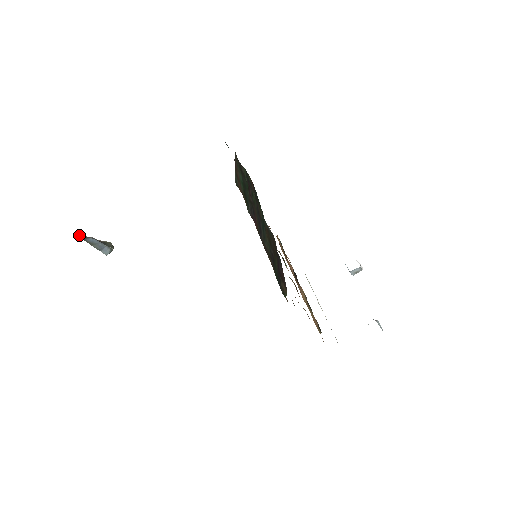
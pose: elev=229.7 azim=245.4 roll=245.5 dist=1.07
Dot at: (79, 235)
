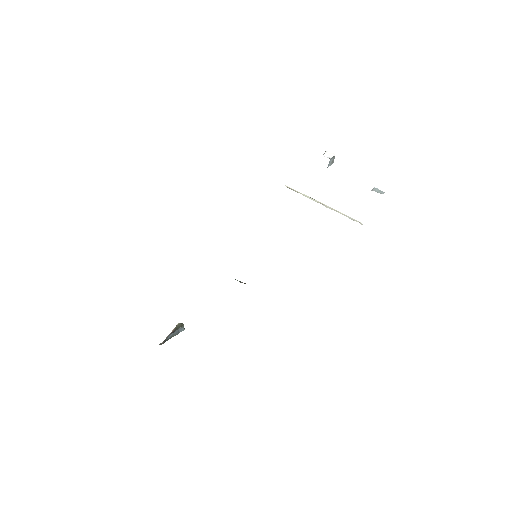
Dot at: (161, 343)
